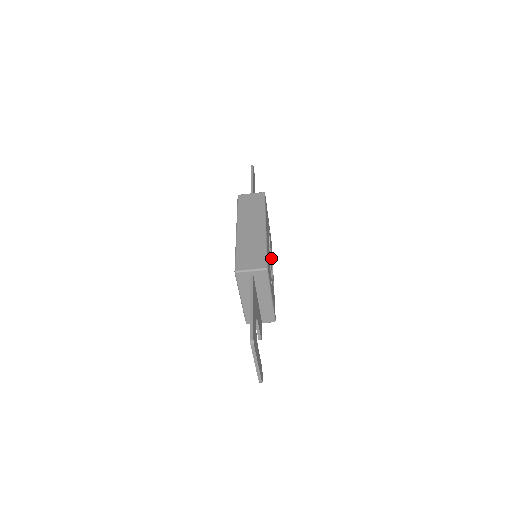
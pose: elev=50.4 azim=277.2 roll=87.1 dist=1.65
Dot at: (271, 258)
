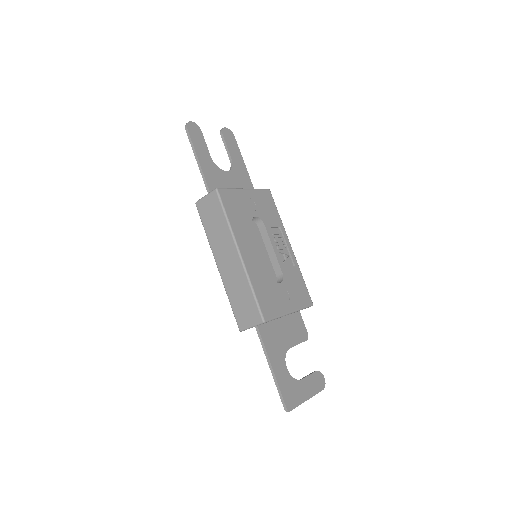
Dot at: (274, 234)
